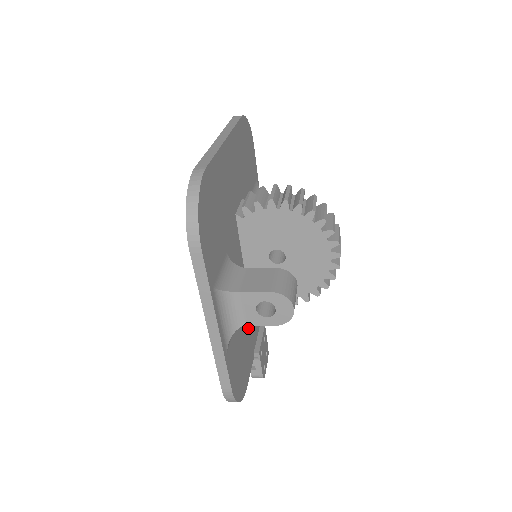
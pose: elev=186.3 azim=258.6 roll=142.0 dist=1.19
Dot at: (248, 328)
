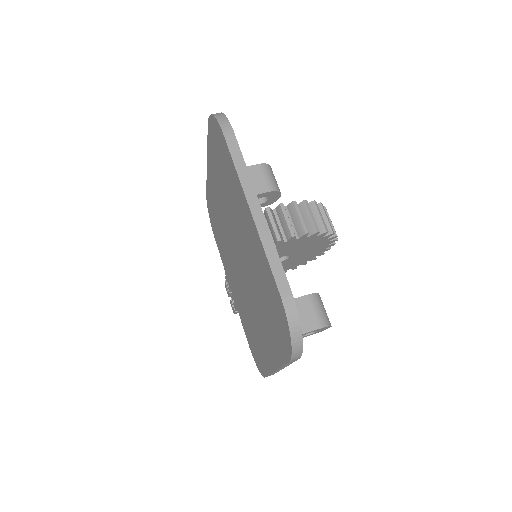
Dot at: occluded
